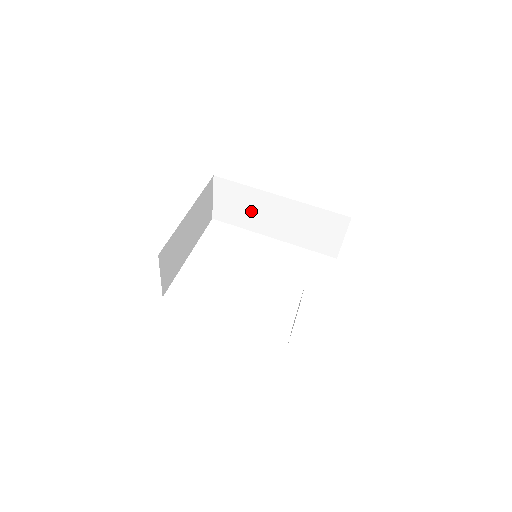
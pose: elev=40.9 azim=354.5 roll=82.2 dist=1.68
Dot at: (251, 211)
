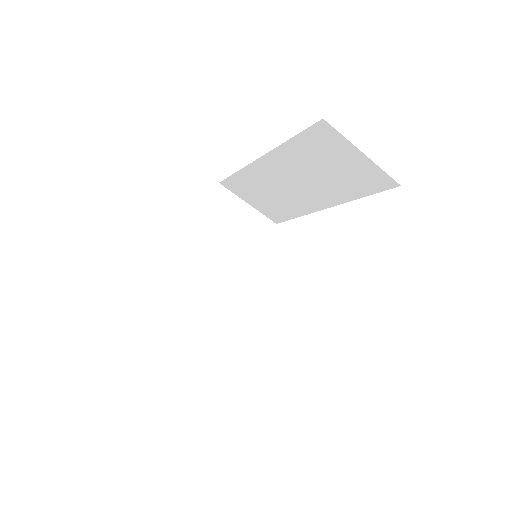
Dot at: (276, 194)
